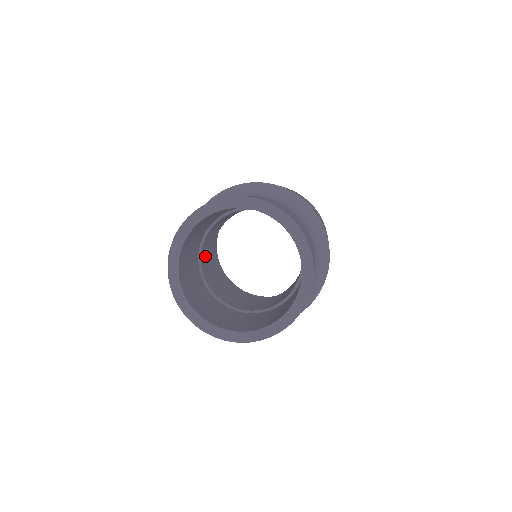
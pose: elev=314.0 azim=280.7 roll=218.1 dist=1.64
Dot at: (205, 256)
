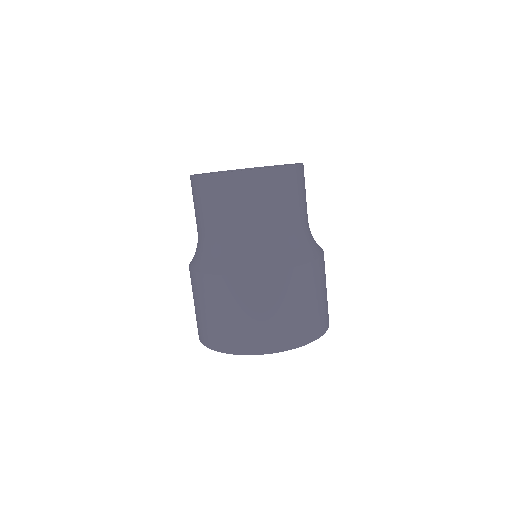
Dot at: occluded
